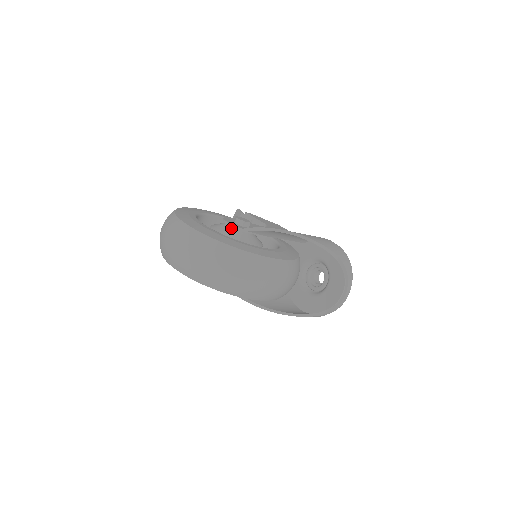
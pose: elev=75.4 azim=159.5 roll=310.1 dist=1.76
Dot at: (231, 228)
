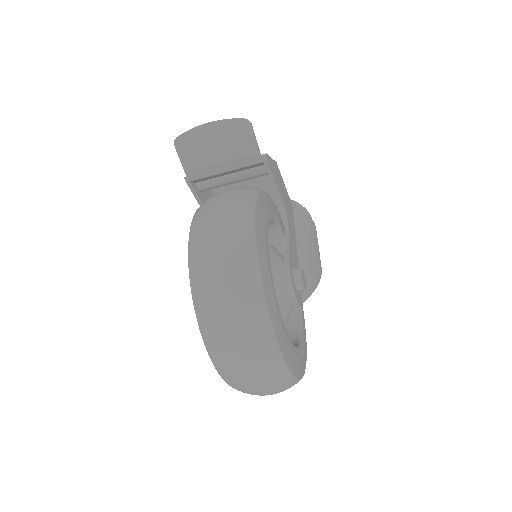
Dot at: (293, 304)
